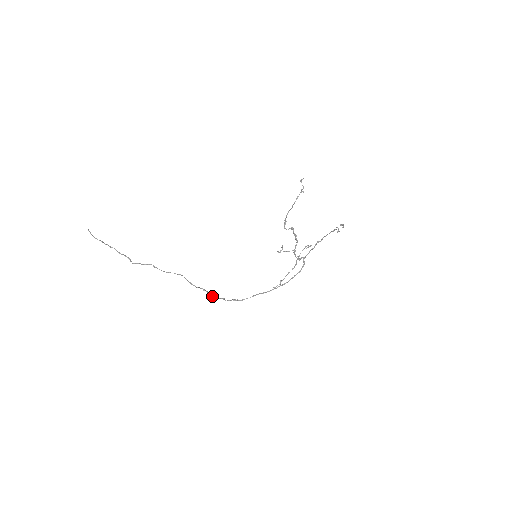
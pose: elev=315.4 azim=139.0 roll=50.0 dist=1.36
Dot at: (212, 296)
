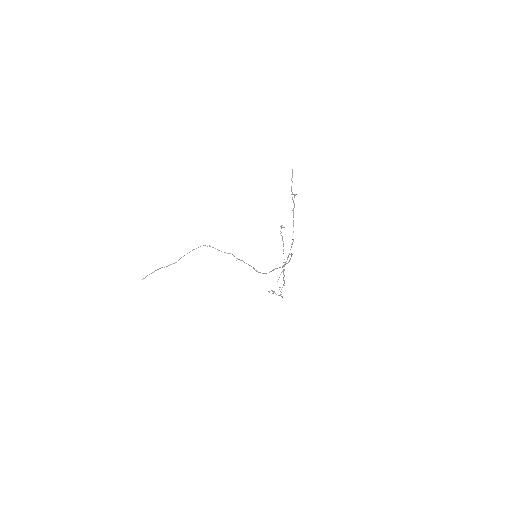
Dot at: occluded
